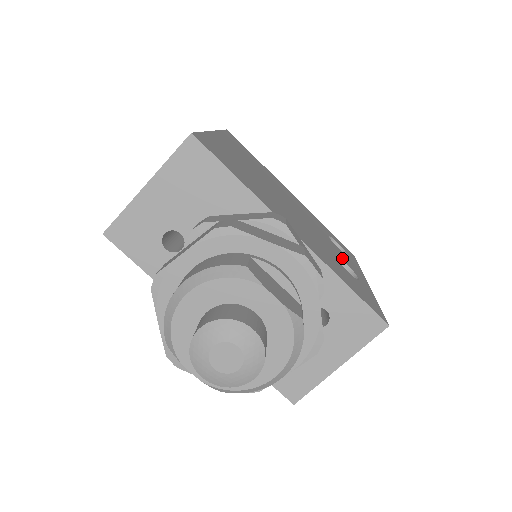
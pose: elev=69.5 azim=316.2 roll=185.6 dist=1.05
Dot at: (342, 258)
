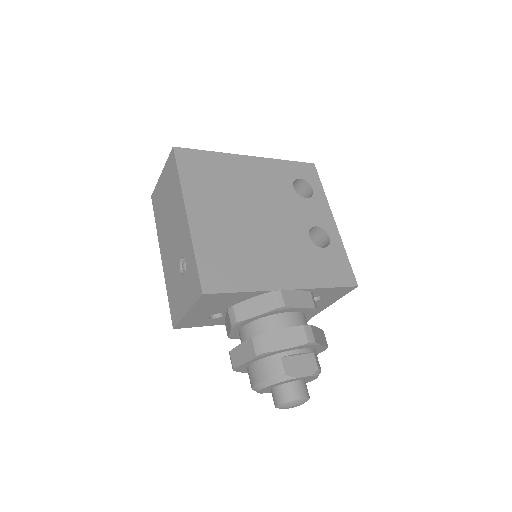
Dot at: (312, 222)
